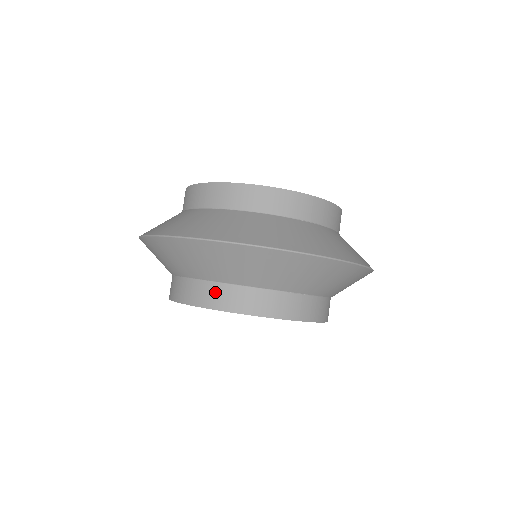
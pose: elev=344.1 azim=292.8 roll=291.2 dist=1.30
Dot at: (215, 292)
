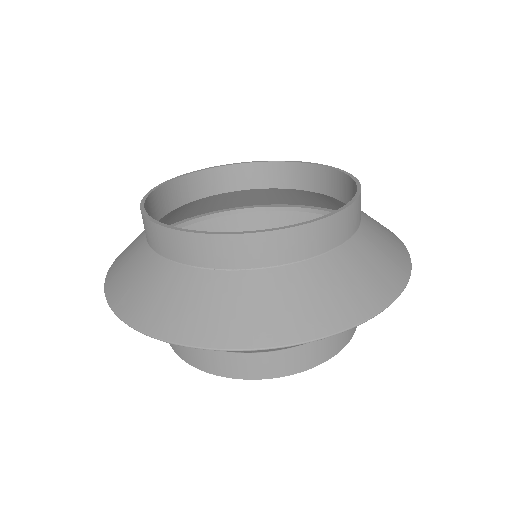
Dot at: (326, 345)
